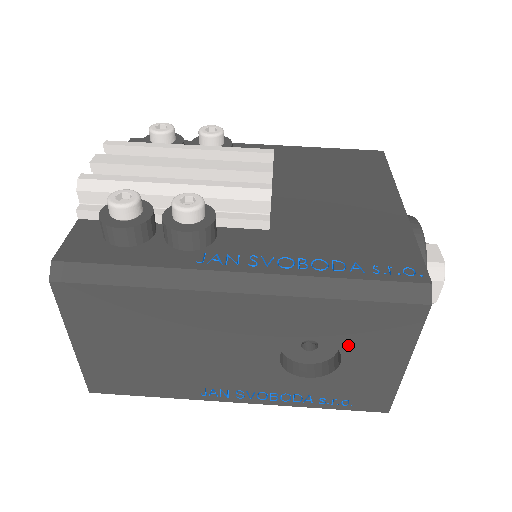
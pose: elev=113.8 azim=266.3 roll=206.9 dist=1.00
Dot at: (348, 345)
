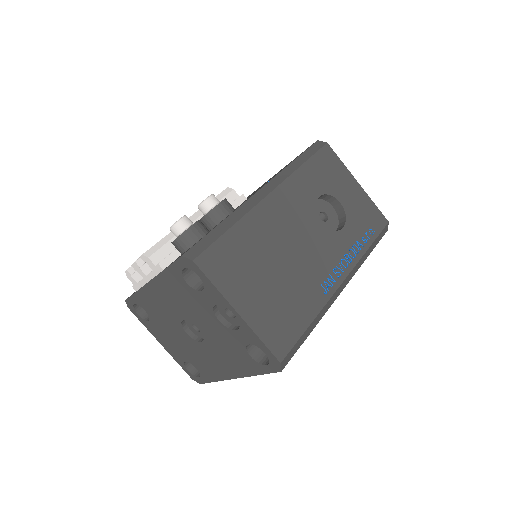
Dot at: (331, 189)
